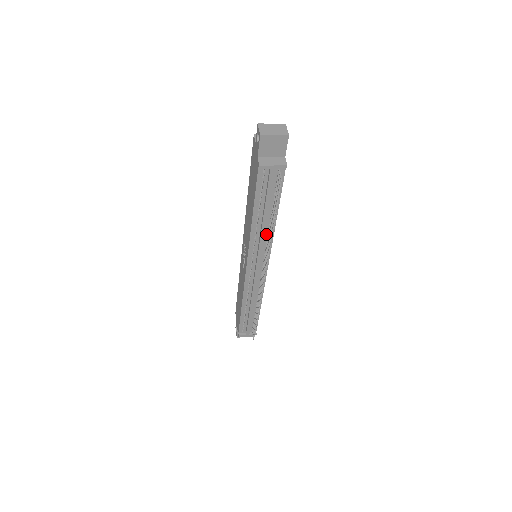
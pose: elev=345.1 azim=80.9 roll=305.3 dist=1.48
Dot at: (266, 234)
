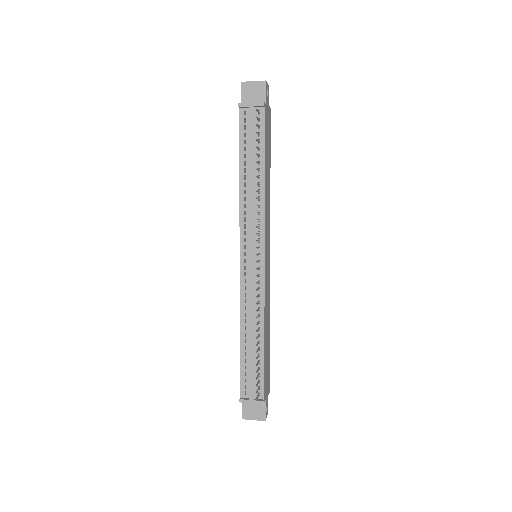
Dot at: (256, 201)
